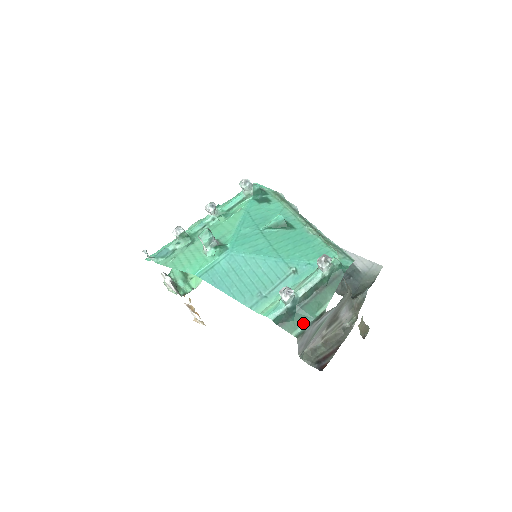
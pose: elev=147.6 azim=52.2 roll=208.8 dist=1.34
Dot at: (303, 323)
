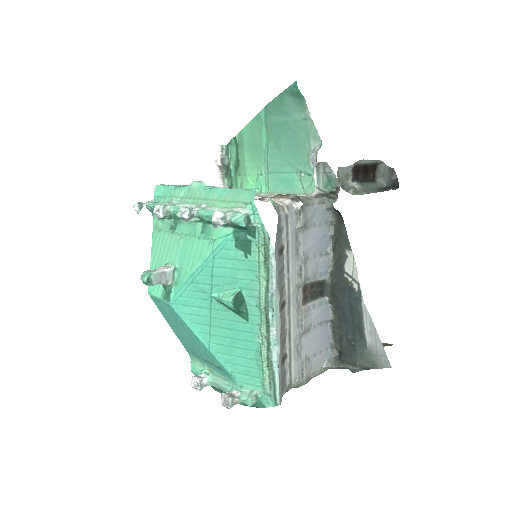
Dot at: (221, 392)
